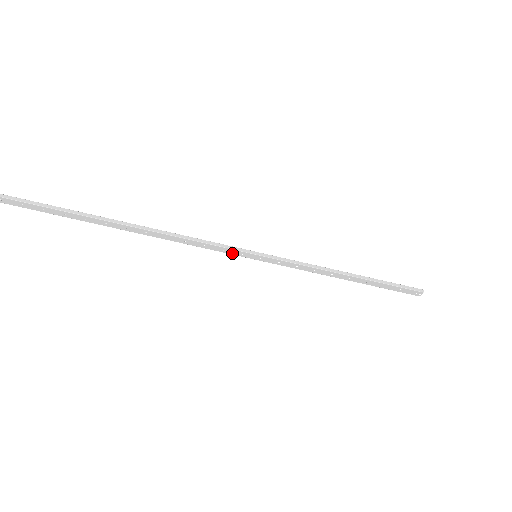
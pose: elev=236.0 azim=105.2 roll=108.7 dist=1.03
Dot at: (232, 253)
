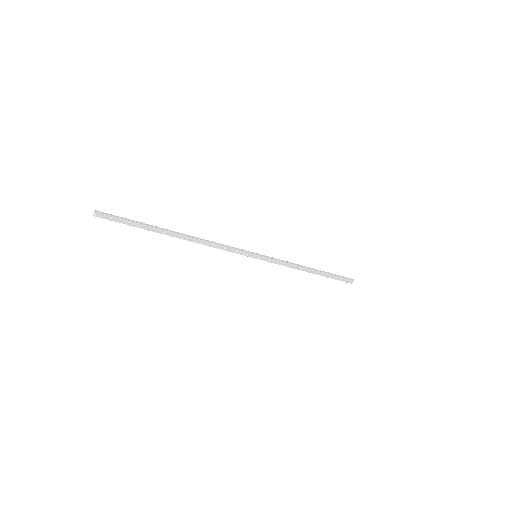
Dot at: (242, 254)
